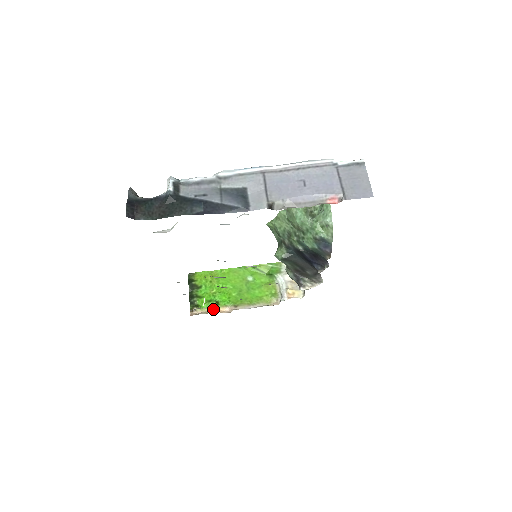
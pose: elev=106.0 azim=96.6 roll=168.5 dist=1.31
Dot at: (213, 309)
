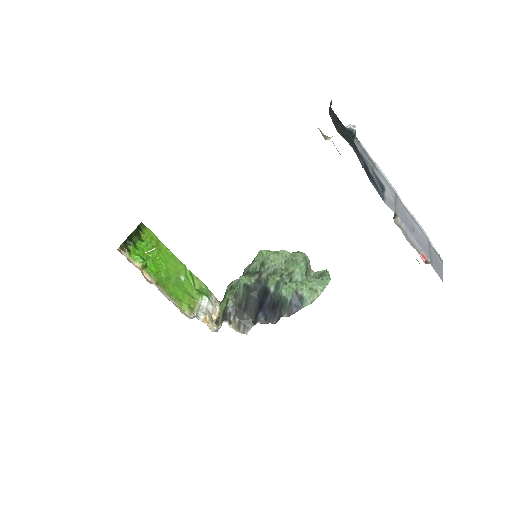
Dot at: (139, 266)
